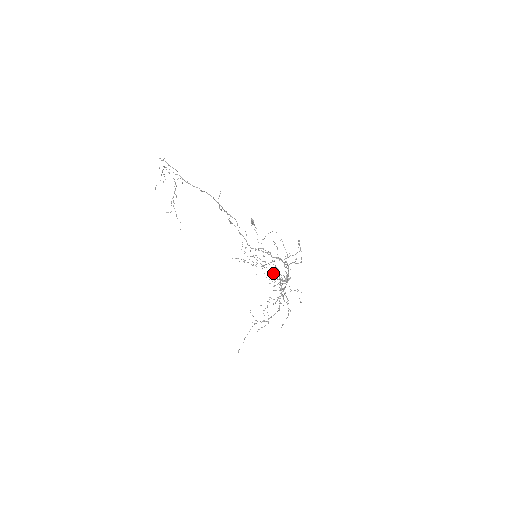
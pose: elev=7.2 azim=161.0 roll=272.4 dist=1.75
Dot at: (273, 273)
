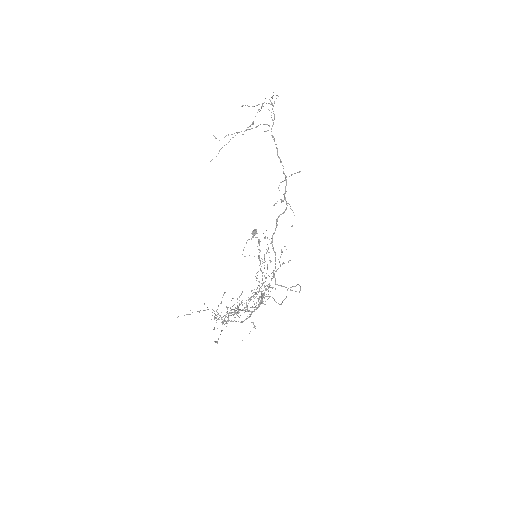
Dot at: occluded
